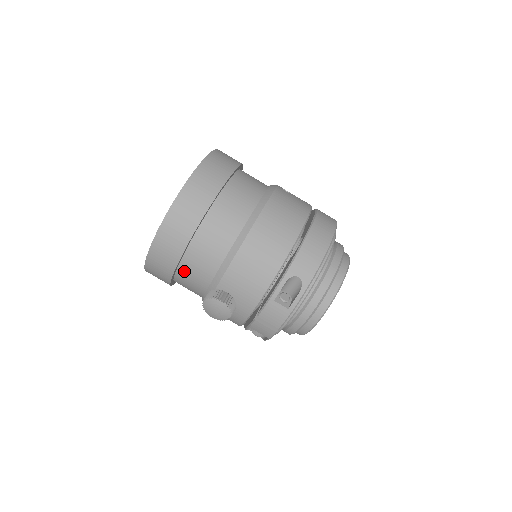
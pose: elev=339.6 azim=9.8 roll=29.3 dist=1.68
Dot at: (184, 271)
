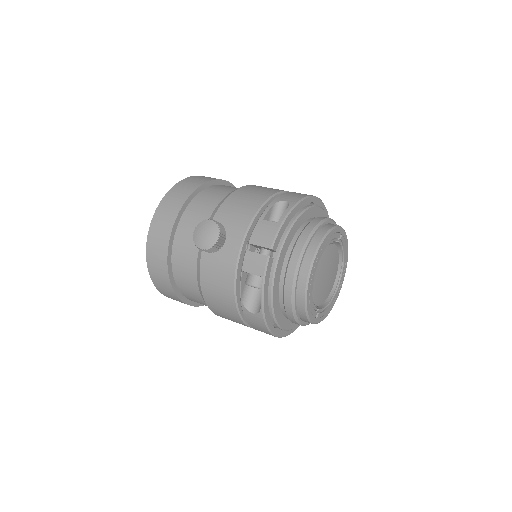
Dot at: (181, 232)
